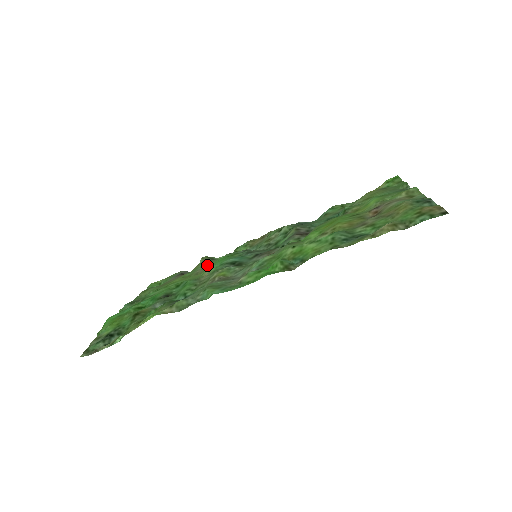
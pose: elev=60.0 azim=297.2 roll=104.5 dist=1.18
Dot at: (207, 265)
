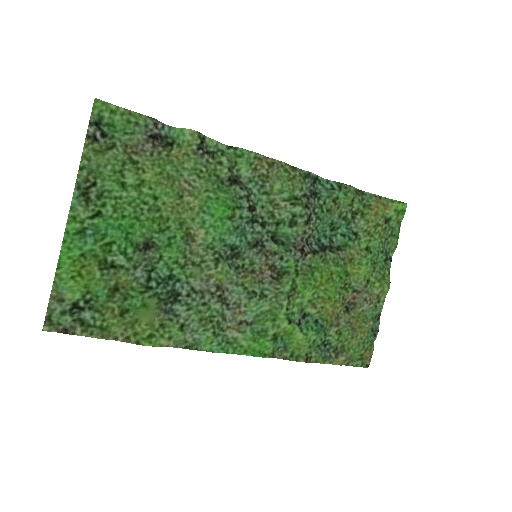
Dot at: (198, 180)
